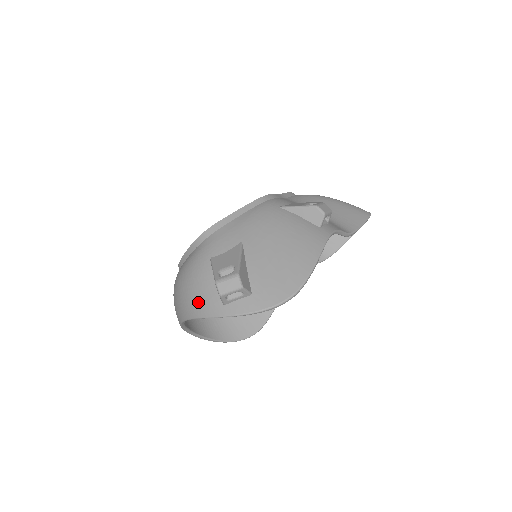
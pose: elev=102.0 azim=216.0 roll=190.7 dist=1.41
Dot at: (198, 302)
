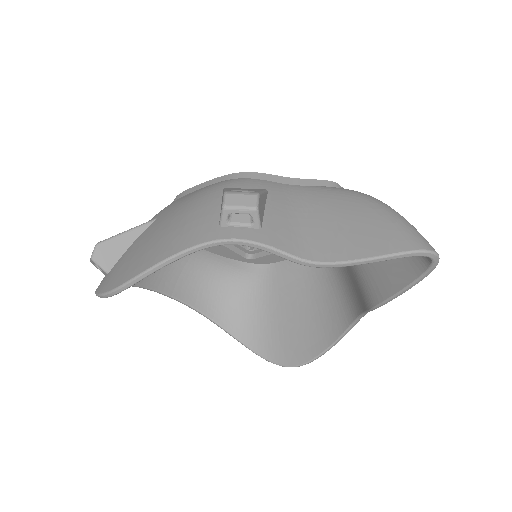
Dot at: occluded
